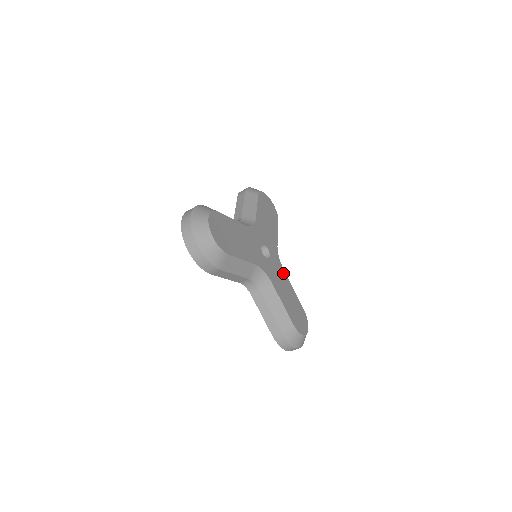
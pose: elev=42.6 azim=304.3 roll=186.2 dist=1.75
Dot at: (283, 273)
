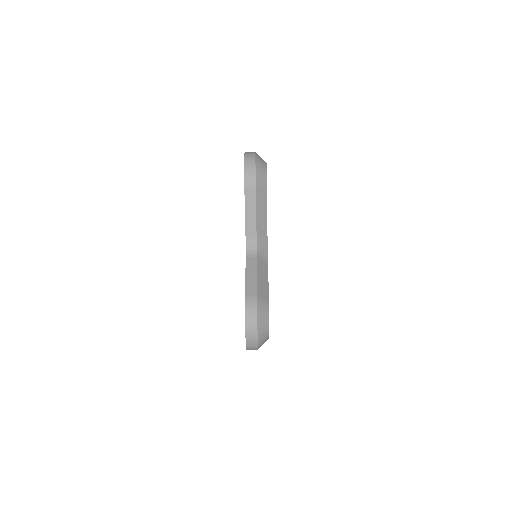
Dot at: occluded
